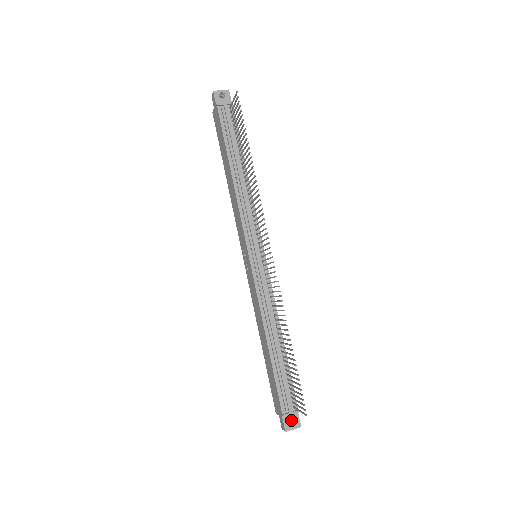
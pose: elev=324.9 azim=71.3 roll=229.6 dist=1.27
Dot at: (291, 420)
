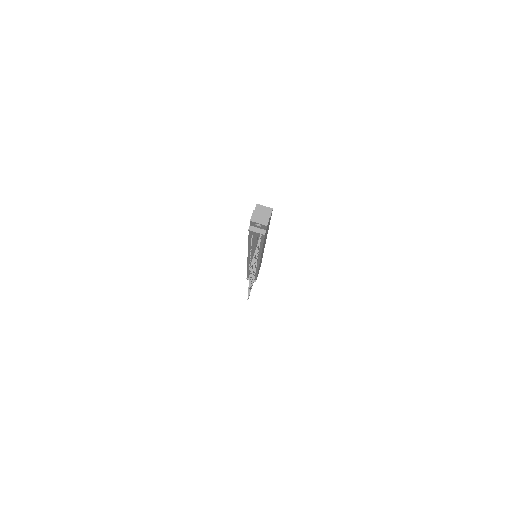
Dot at: occluded
